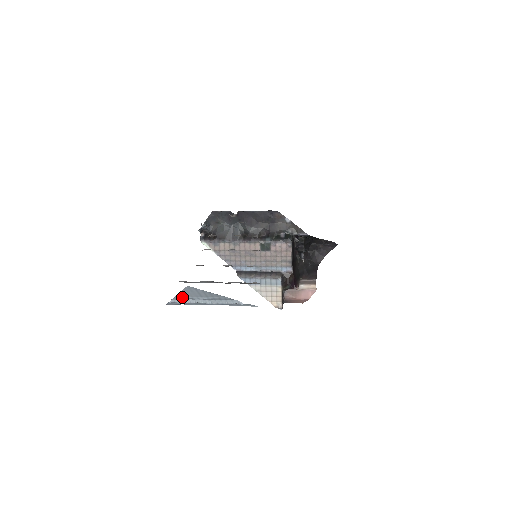
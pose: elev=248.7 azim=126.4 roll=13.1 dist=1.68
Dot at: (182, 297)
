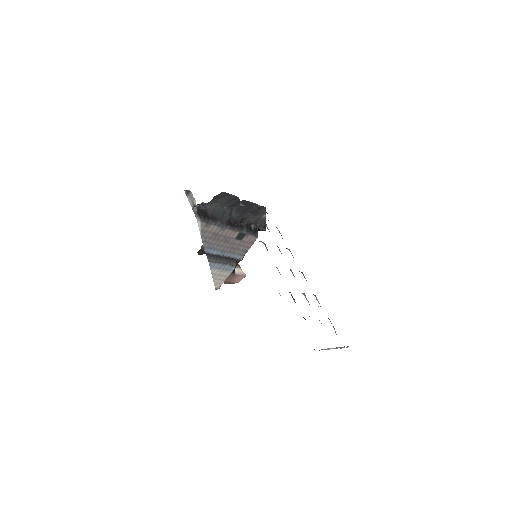
Dot at: occluded
